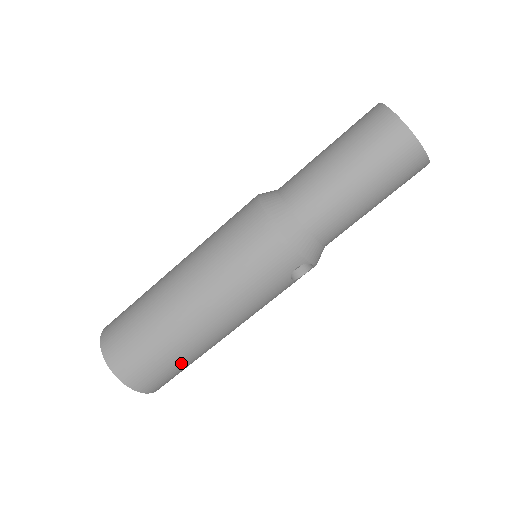
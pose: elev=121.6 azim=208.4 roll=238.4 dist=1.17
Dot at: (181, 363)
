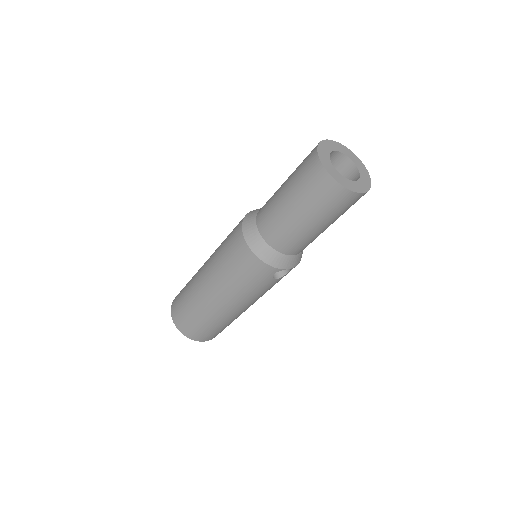
Dot at: (219, 326)
